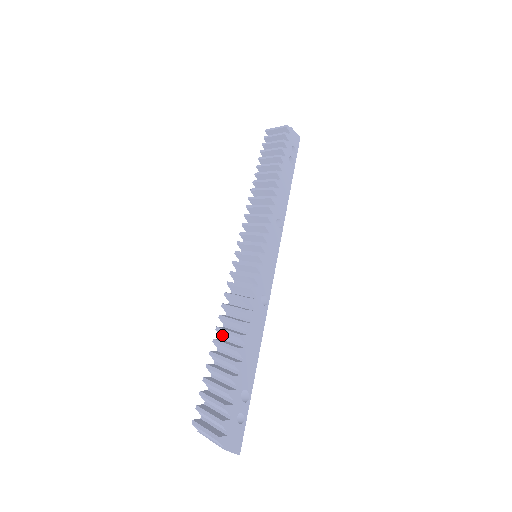
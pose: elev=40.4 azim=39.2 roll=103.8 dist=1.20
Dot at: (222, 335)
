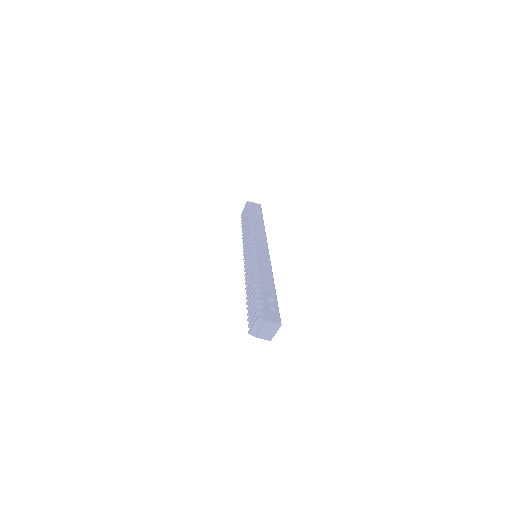
Dot at: occluded
